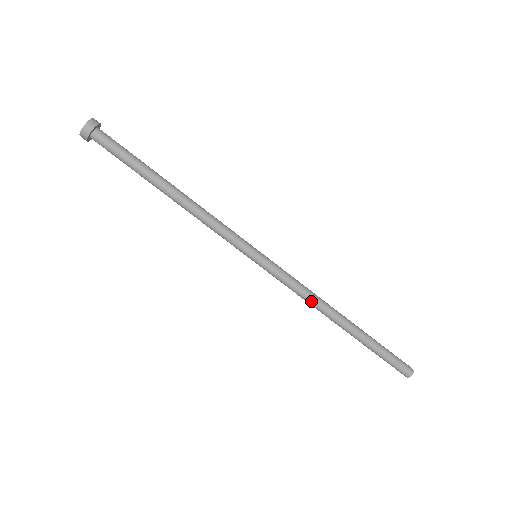
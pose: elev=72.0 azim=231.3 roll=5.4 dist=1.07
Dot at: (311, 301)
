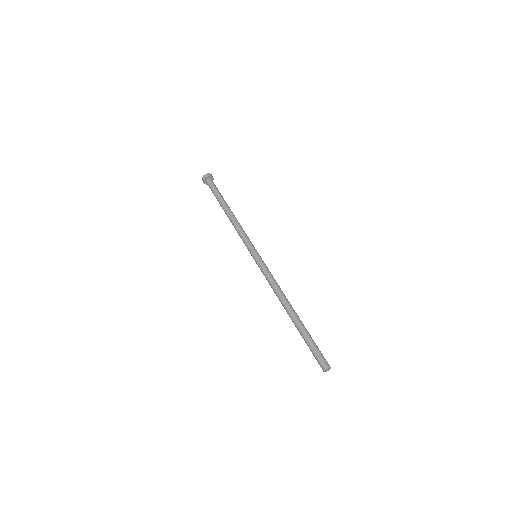
Dot at: (278, 289)
